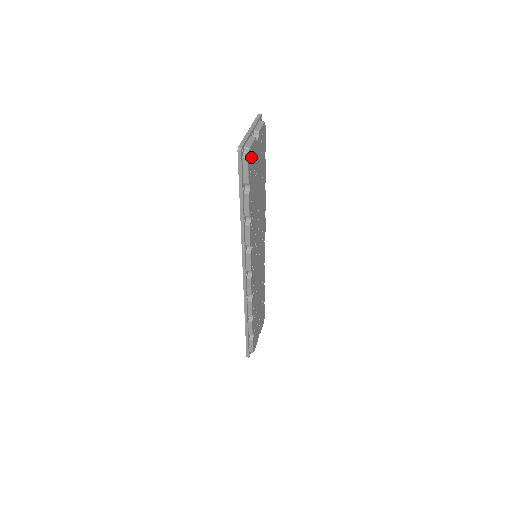
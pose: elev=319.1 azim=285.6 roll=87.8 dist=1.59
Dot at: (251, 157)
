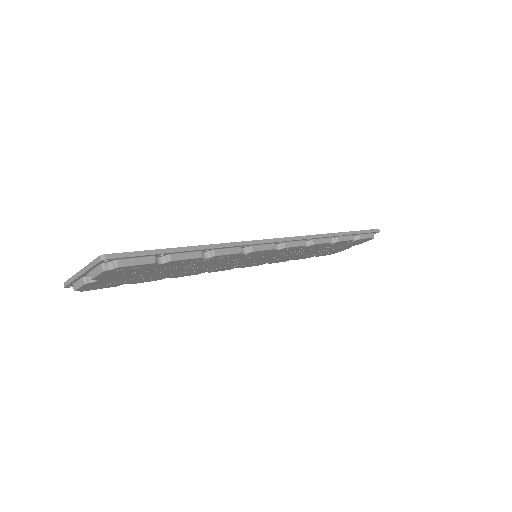
Dot at: (93, 287)
